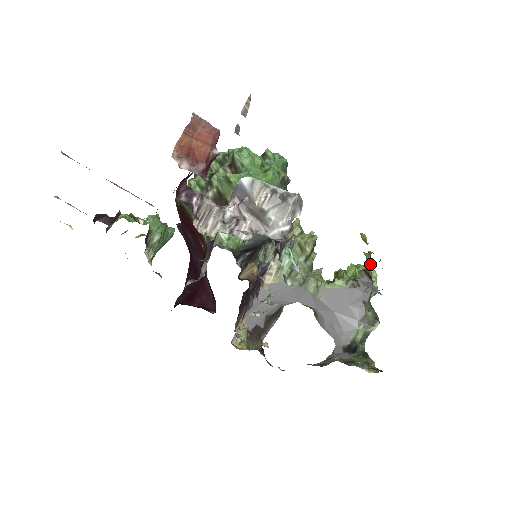
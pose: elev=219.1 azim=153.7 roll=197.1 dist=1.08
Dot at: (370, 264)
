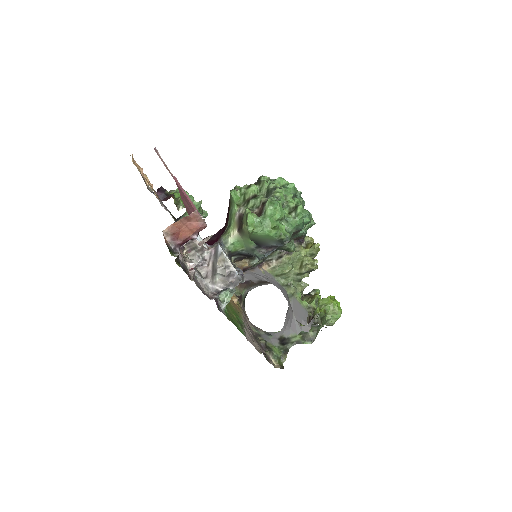
Dot at: (313, 317)
